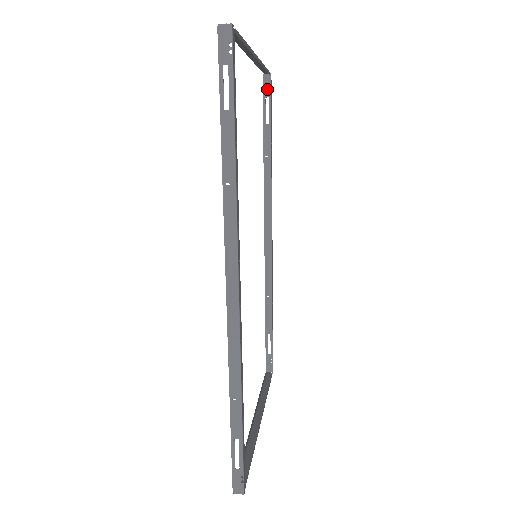
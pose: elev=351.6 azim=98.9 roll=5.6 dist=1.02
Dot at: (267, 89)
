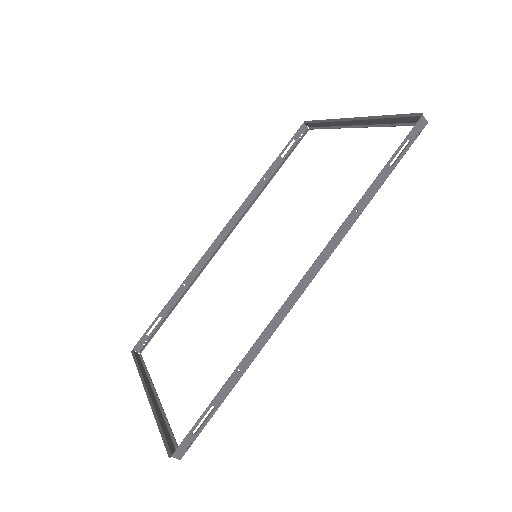
Dot at: (299, 135)
